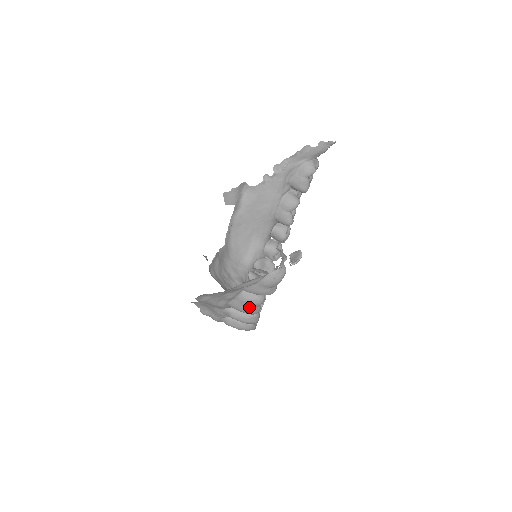
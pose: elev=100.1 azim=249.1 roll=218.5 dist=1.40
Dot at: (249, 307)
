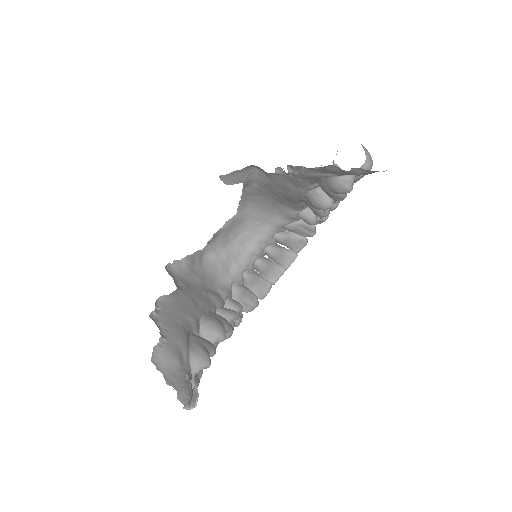
Dot at: occluded
